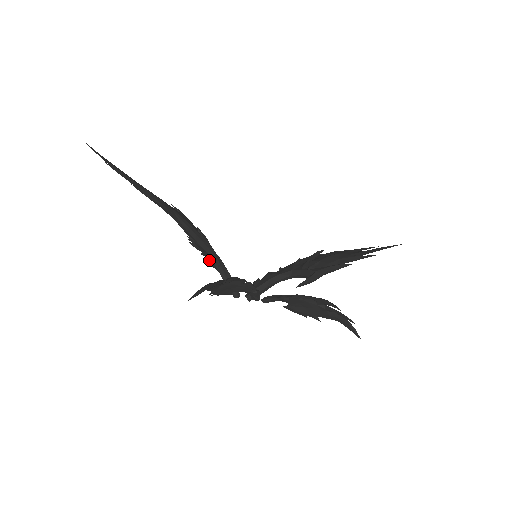
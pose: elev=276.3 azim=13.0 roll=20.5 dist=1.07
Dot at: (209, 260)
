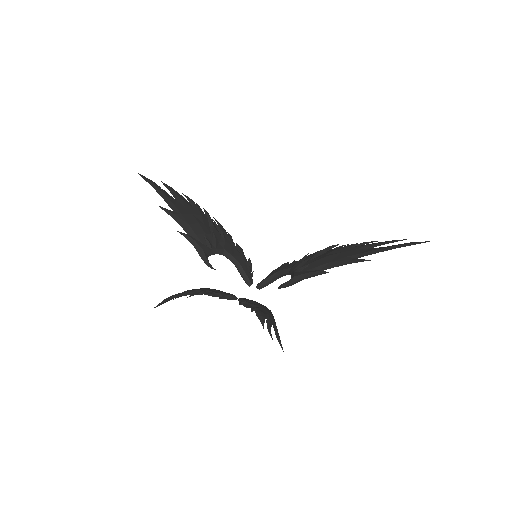
Dot at: occluded
